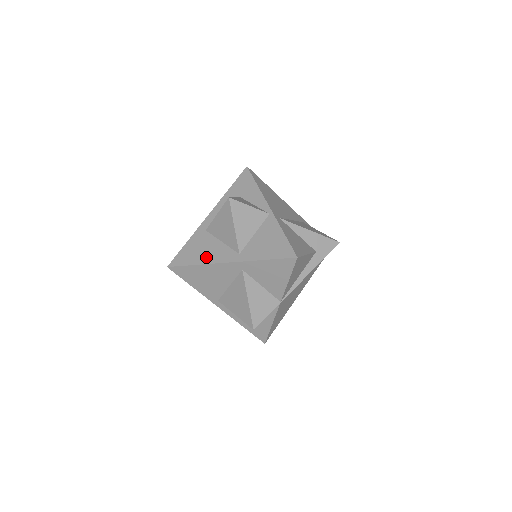
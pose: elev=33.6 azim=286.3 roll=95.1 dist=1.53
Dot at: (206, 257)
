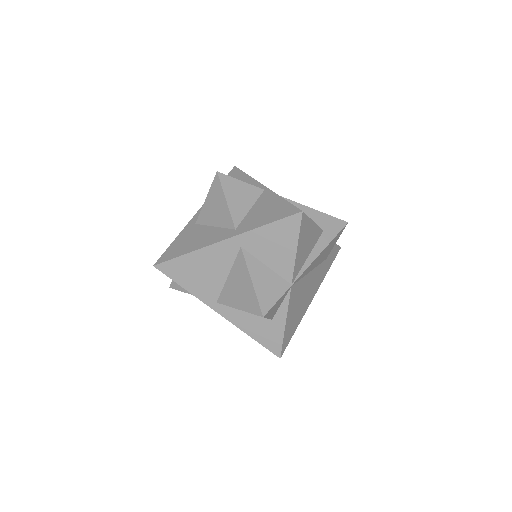
Dot at: (197, 244)
